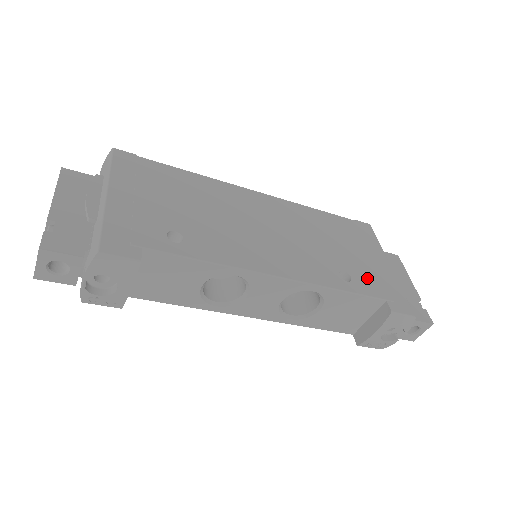
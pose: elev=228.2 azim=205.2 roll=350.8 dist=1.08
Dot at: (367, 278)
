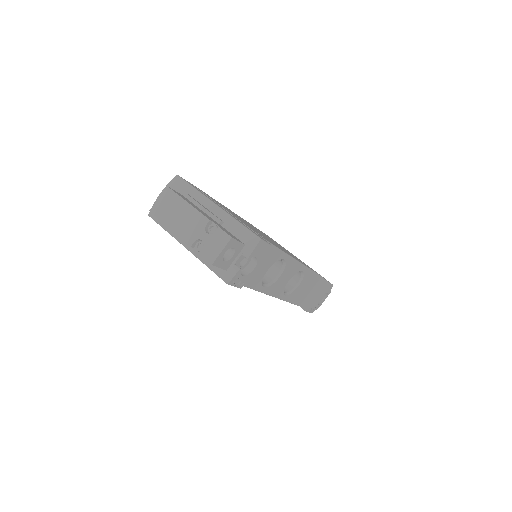
Dot at: occluded
